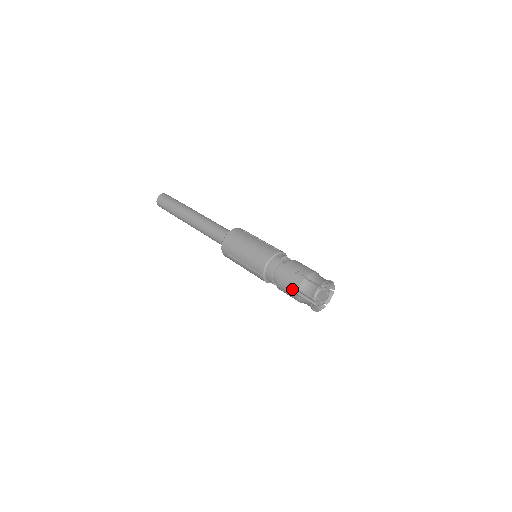
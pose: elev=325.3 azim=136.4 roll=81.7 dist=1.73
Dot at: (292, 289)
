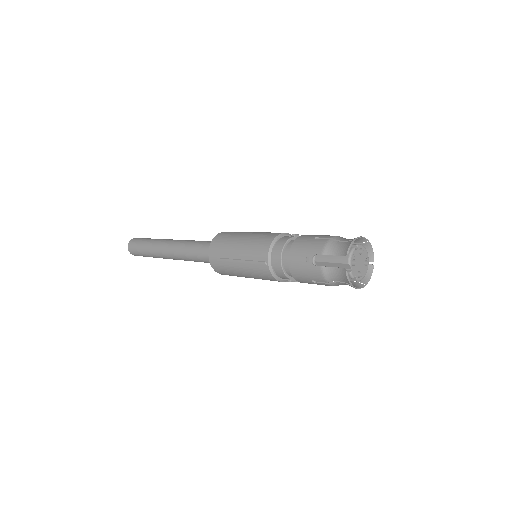
Dot at: (312, 263)
